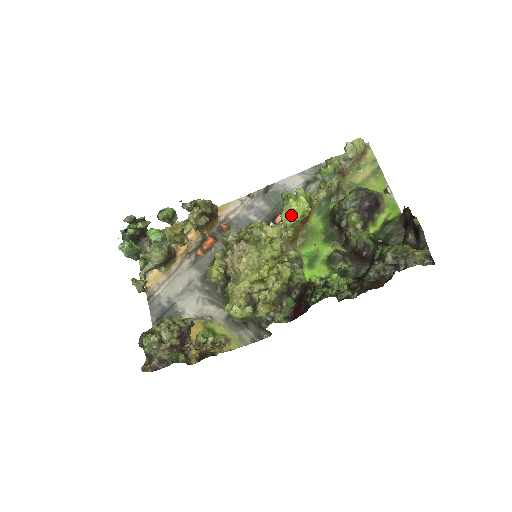
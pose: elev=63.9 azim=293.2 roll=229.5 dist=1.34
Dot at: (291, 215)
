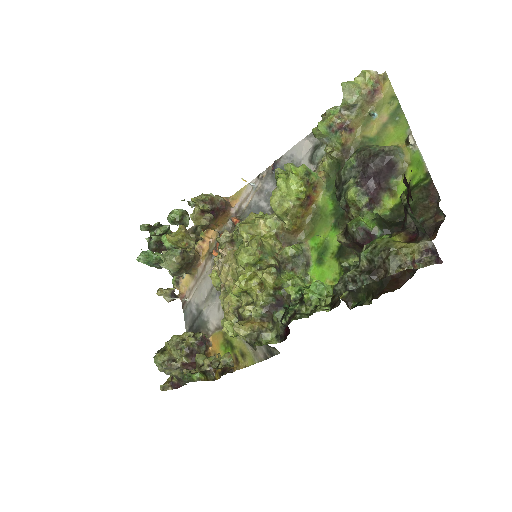
Dot at: (282, 201)
